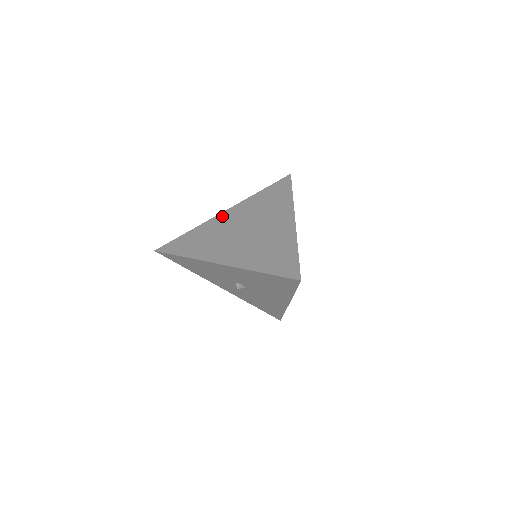
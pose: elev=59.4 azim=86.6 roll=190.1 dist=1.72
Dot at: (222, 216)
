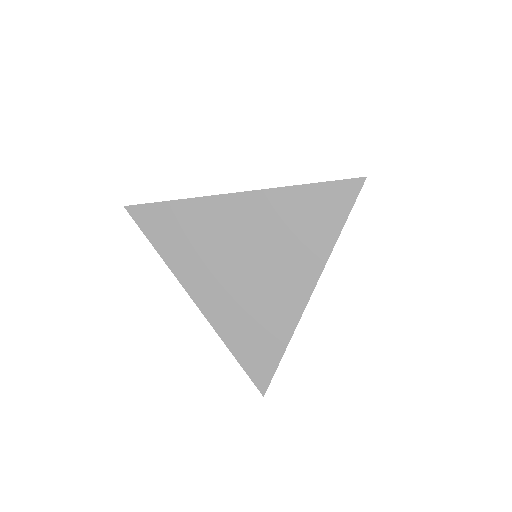
Dot at: (230, 203)
